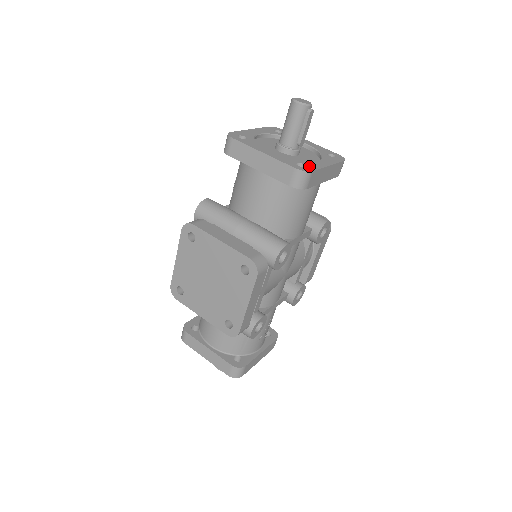
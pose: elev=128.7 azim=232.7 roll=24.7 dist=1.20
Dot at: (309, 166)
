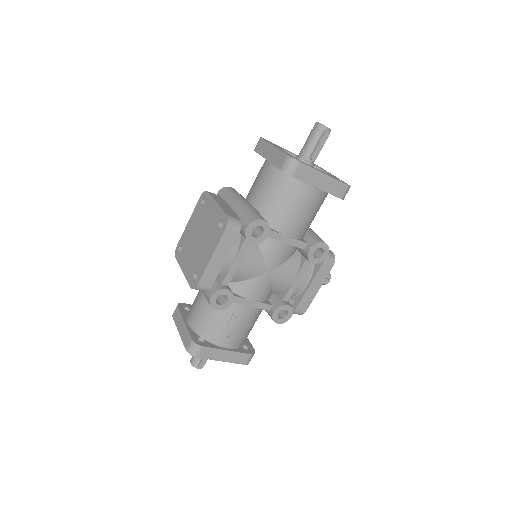
Dot at: (303, 162)
